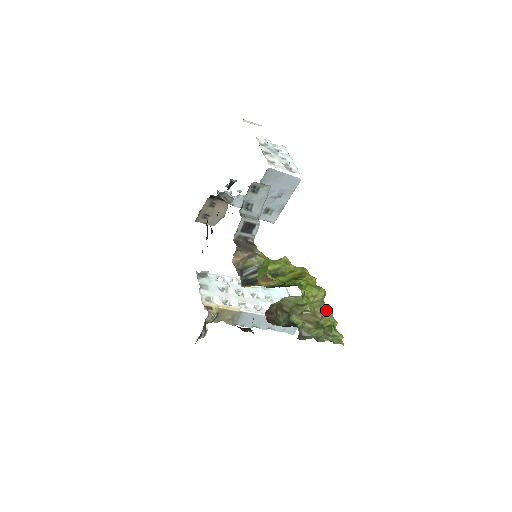
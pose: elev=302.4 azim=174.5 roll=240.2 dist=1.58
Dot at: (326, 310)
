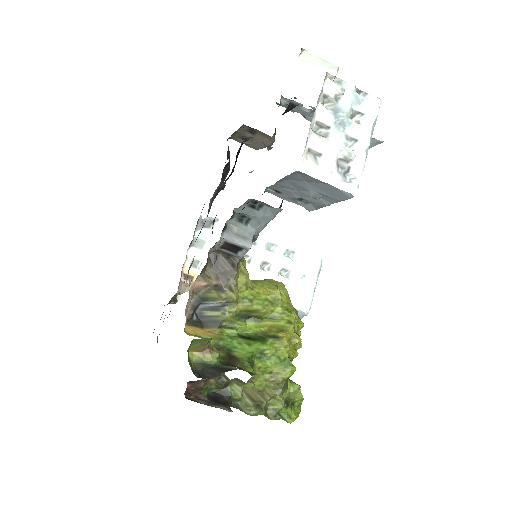
Dot at: (279, 396)
